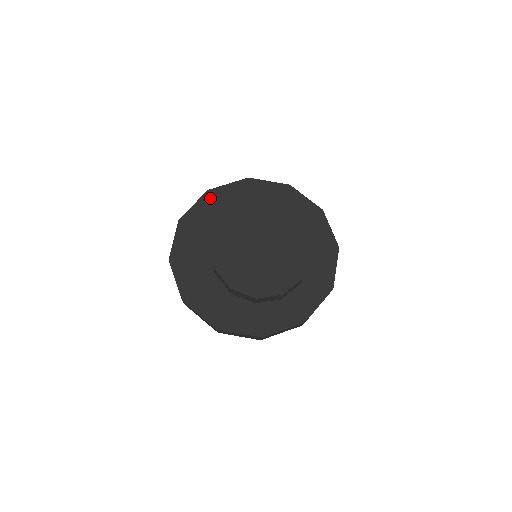
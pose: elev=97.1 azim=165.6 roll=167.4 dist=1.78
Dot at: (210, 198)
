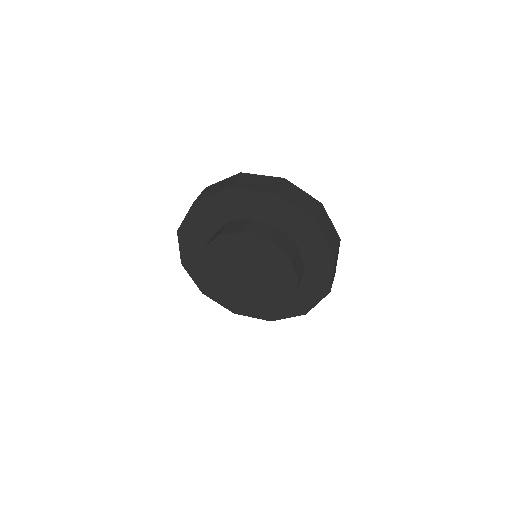
Dot at: (184, 237)
